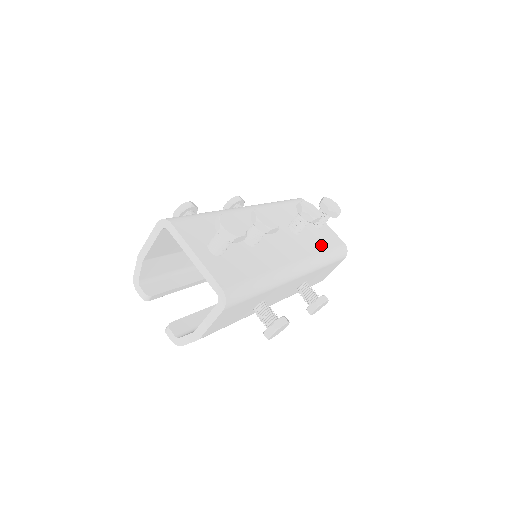
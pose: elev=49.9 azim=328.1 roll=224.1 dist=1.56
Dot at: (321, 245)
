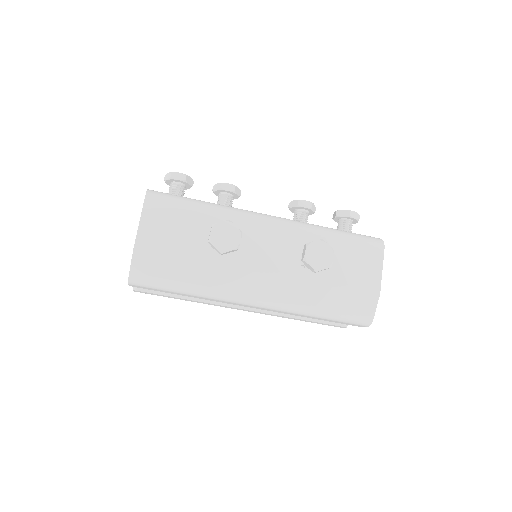
Dot at: occluded
